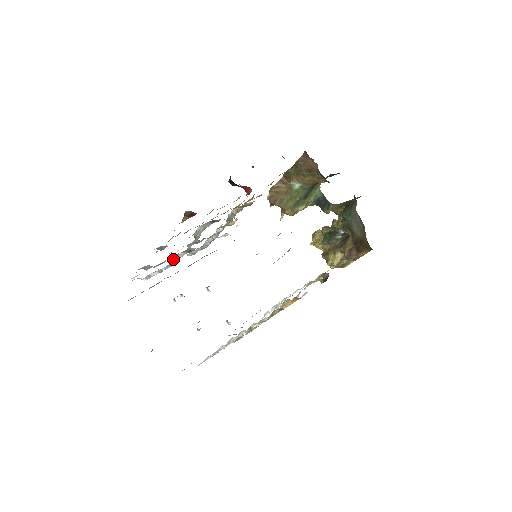
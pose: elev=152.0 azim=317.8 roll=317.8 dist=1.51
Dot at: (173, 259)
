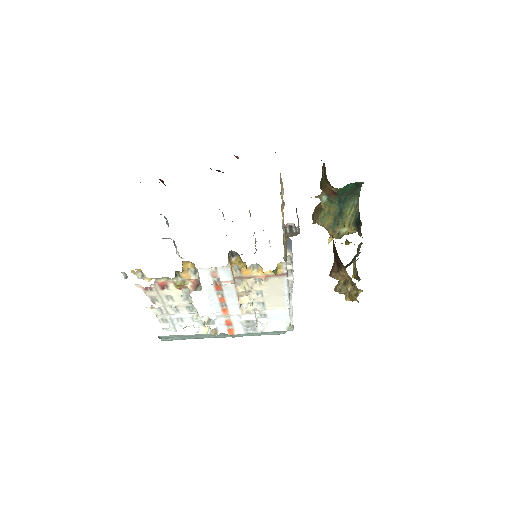
Dot at: occluded
